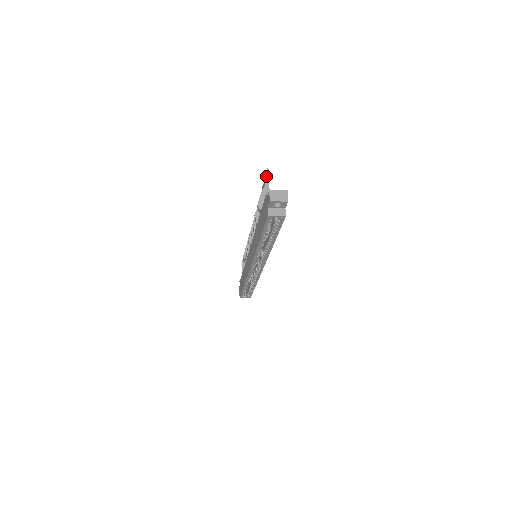
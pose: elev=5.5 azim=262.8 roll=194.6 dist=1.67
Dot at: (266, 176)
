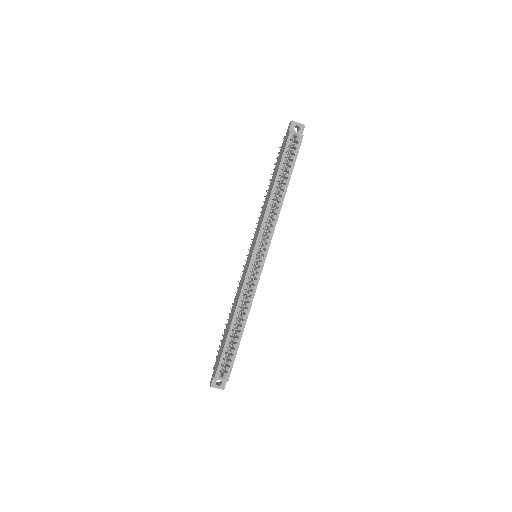
Dot at: (278, 153)
